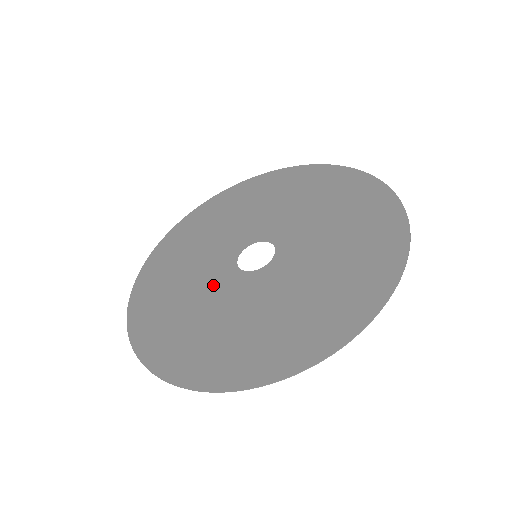
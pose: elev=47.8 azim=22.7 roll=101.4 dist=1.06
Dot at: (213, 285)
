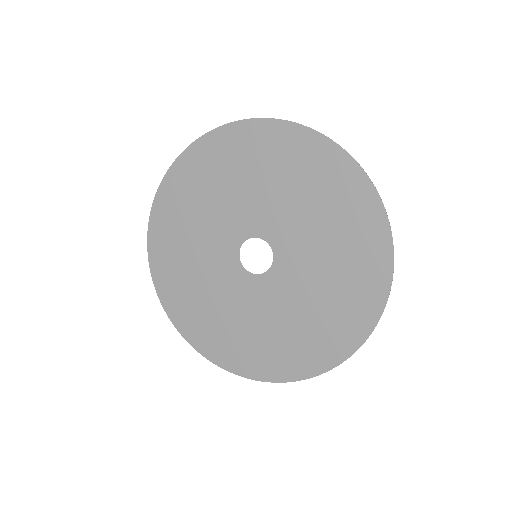
Dot at: (216, 241)
